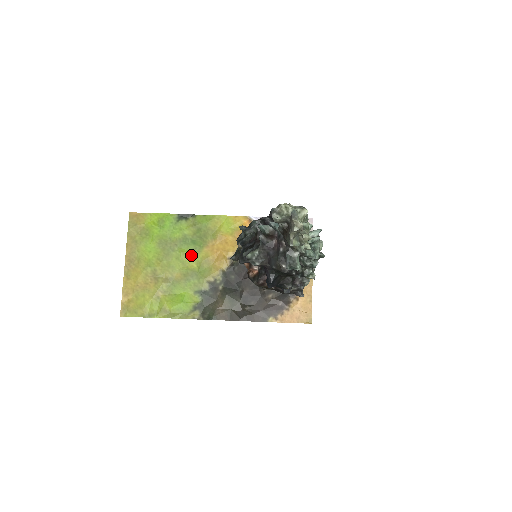
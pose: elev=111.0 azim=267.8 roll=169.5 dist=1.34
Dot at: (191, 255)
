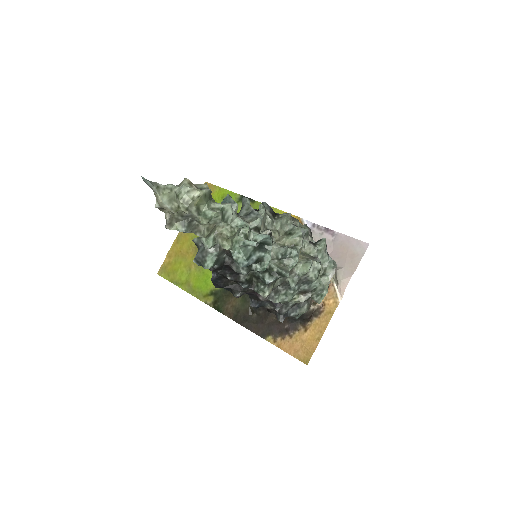
Dot at: occluded
